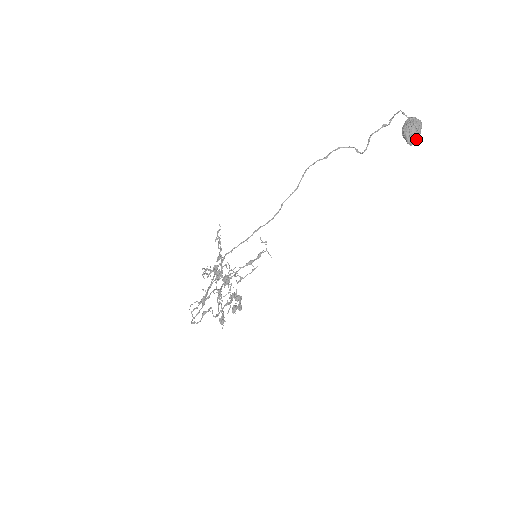
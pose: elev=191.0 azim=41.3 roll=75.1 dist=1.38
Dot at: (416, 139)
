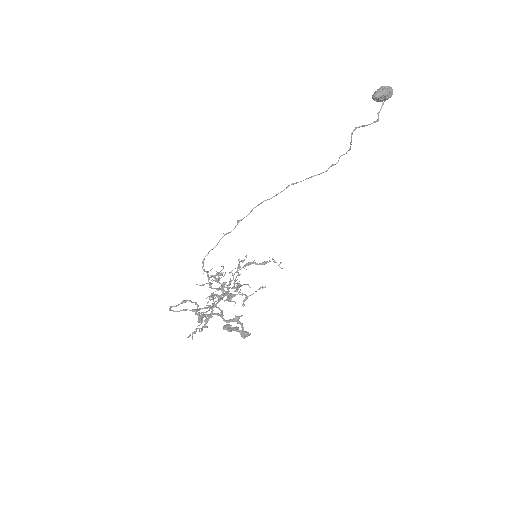
Dot at: (382, 93)
